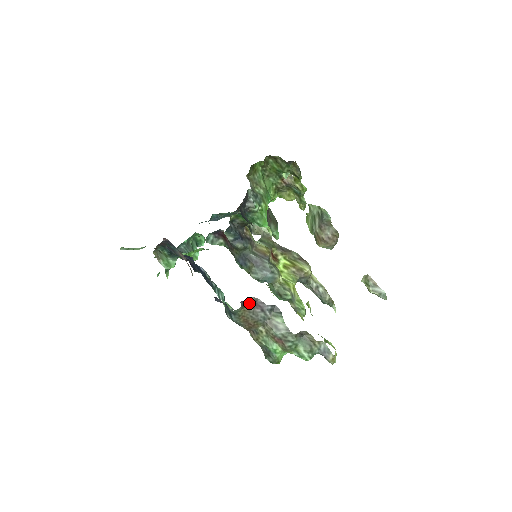
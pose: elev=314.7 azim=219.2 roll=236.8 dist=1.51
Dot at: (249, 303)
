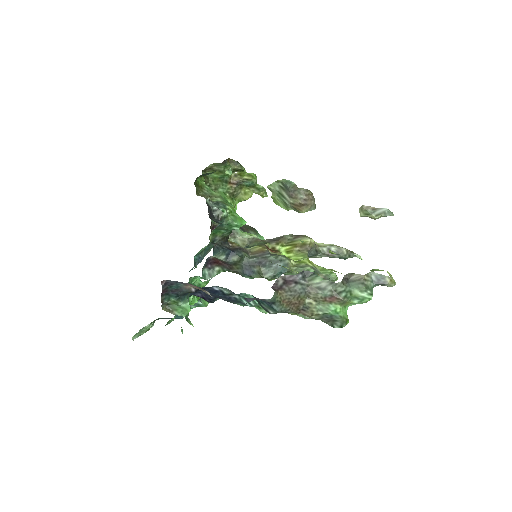
Dot at: (279, 284)
